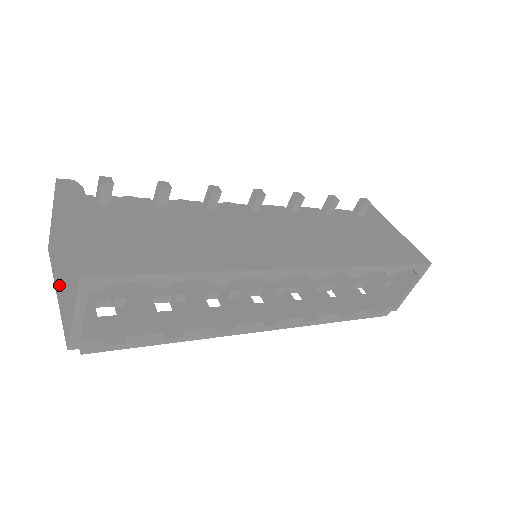
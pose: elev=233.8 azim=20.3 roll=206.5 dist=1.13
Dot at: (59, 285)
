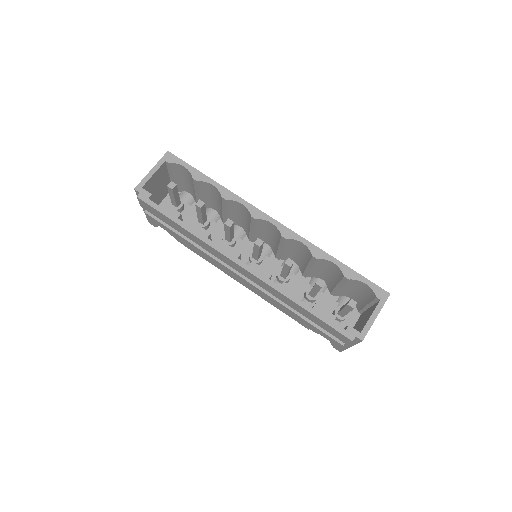
Dot at: occluded
